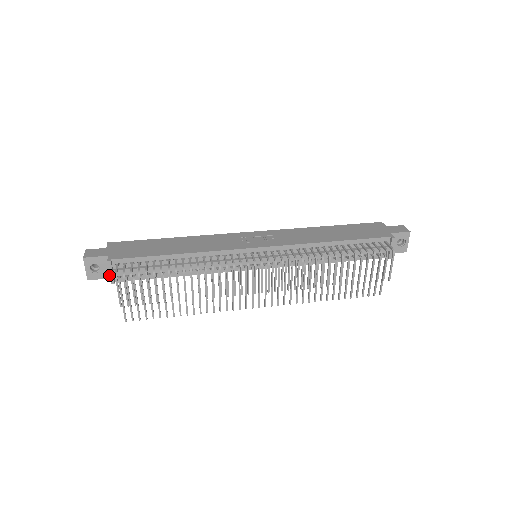
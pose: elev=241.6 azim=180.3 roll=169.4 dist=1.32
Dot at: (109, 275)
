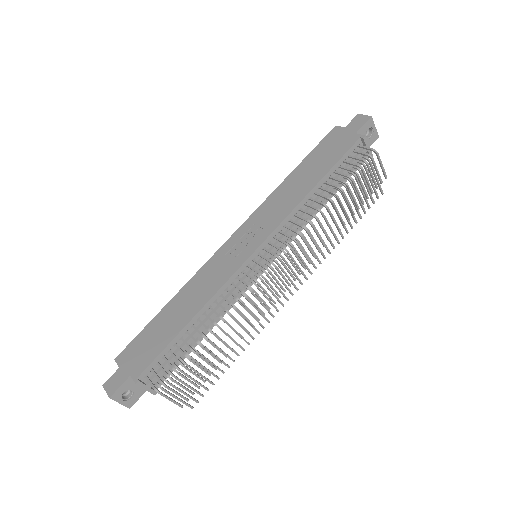
Dot at: occluded
